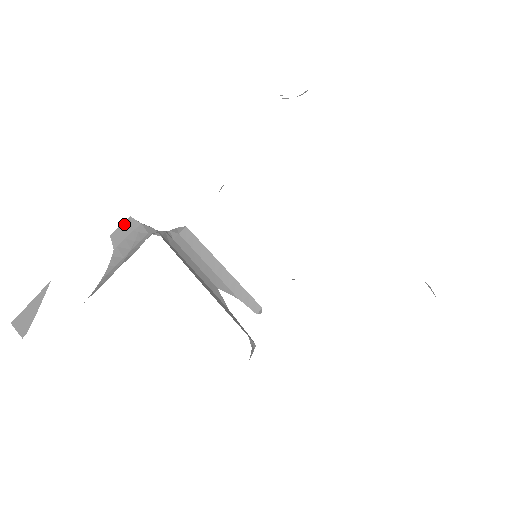
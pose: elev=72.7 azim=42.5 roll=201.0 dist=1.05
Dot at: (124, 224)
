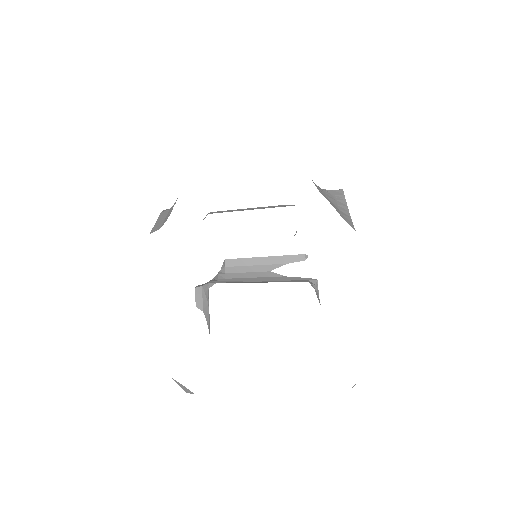
Dot at: (196, 295)
